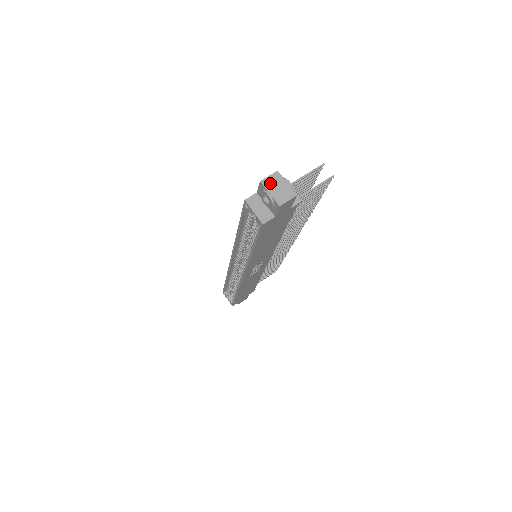
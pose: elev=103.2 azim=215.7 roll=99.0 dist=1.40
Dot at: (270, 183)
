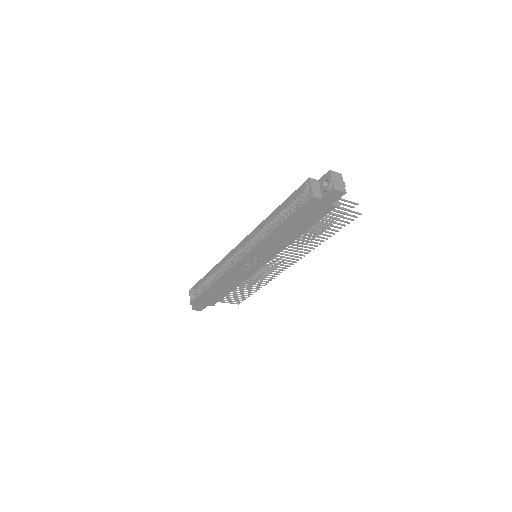
Dot at: (335, 175)
